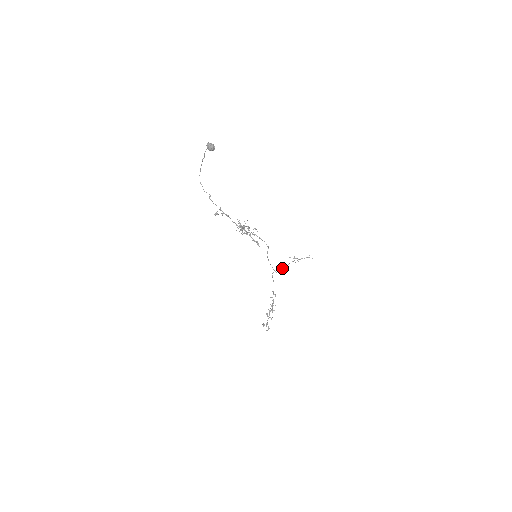
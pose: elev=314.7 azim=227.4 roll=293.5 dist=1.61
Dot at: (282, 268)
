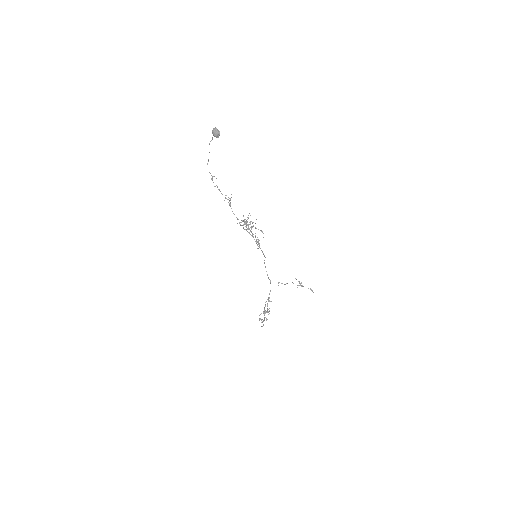
Dot at: (279, 282)
